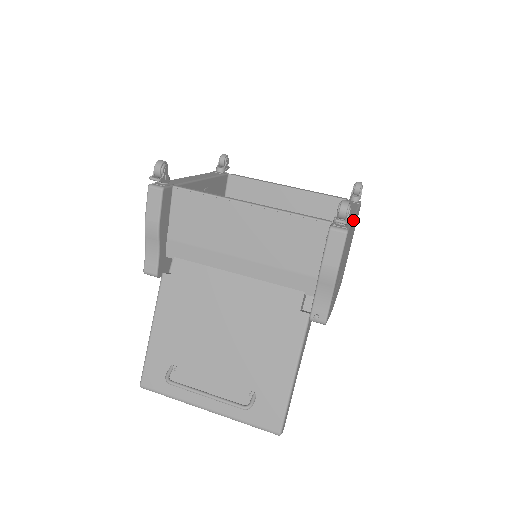
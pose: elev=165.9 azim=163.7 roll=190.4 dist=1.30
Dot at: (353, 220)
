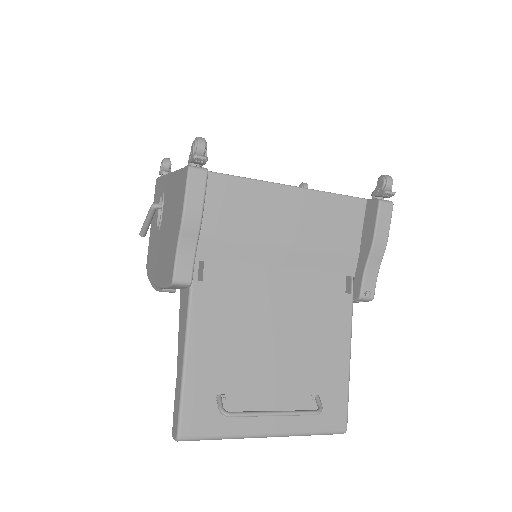
Dot at: occluded
